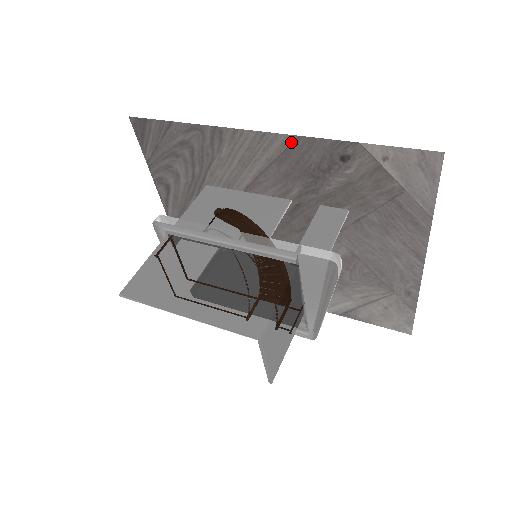
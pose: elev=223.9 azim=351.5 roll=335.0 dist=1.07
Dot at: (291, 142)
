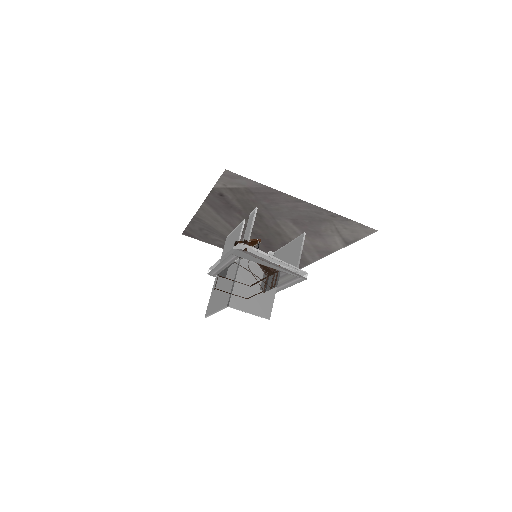
Dot at: (207, 204)
